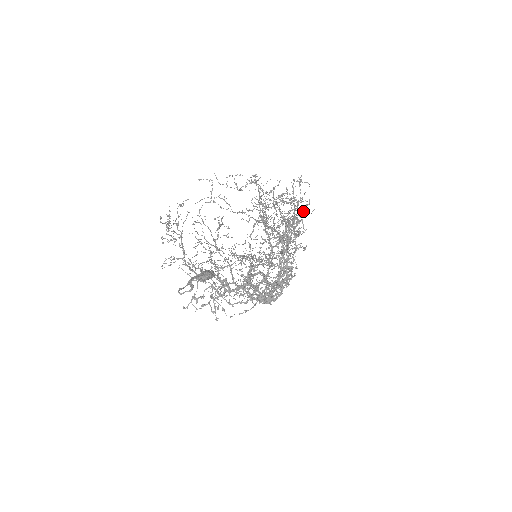
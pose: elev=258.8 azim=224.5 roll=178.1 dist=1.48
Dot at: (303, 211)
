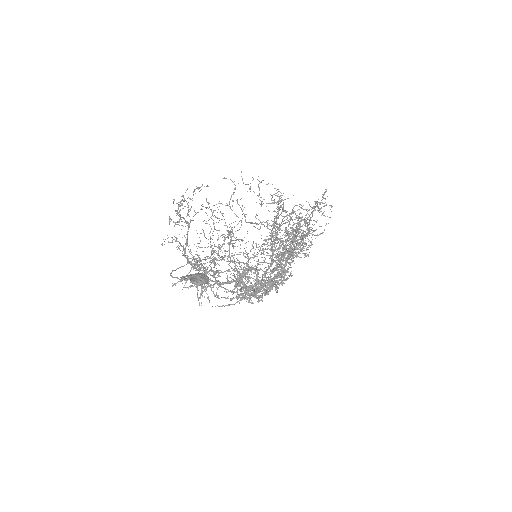
Dot at: occluded
